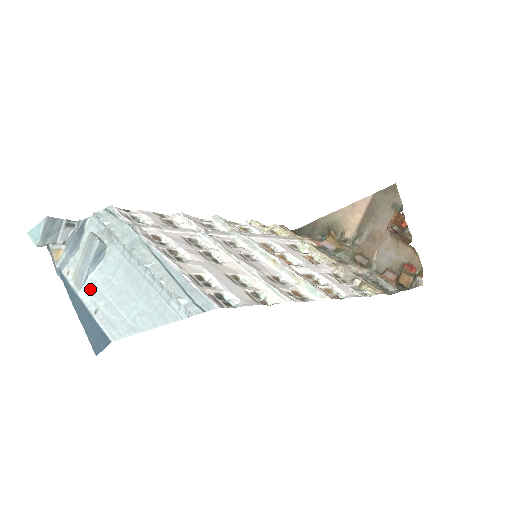
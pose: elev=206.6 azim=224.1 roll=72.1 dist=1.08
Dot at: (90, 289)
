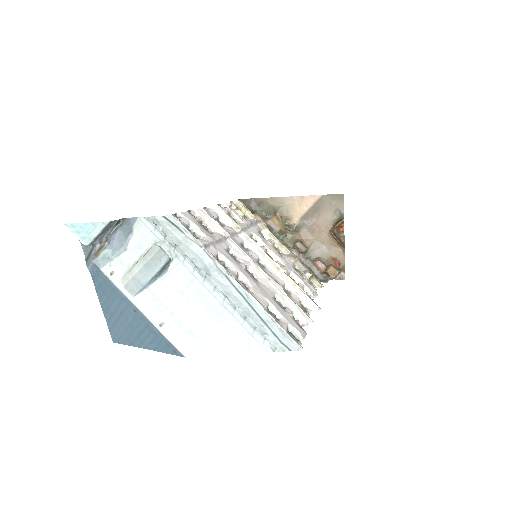
Dot at: (149, 299)
